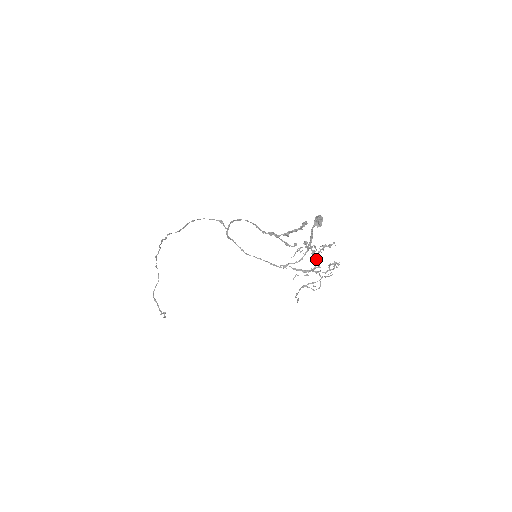
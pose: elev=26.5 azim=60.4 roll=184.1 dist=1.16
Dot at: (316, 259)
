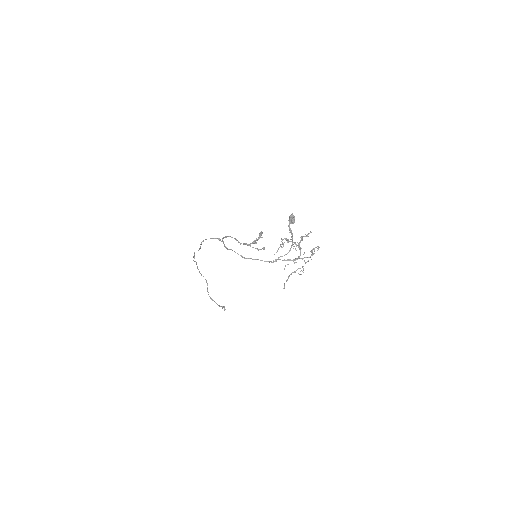
Dot at: (299, 249)
